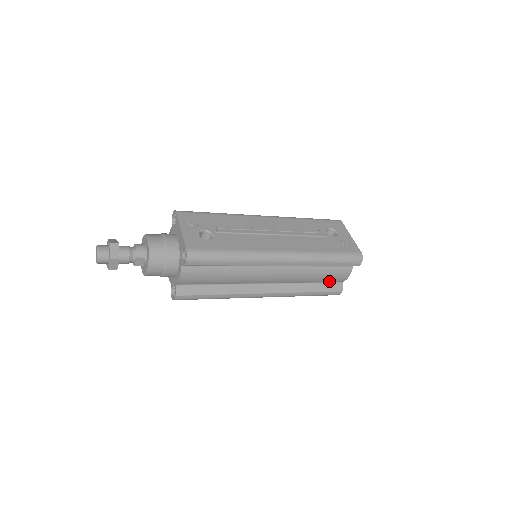
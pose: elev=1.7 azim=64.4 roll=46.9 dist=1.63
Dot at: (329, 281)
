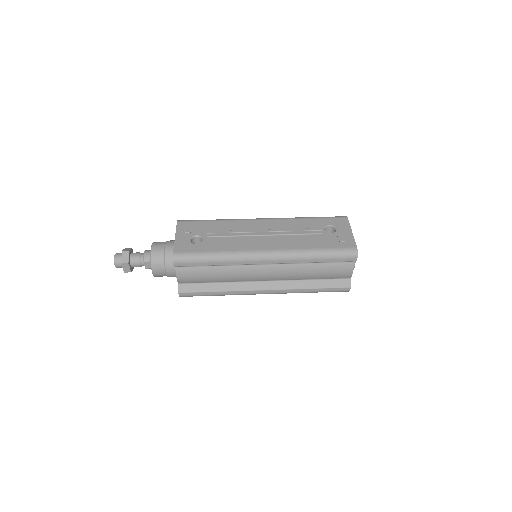
Dot at: (333, 277)
